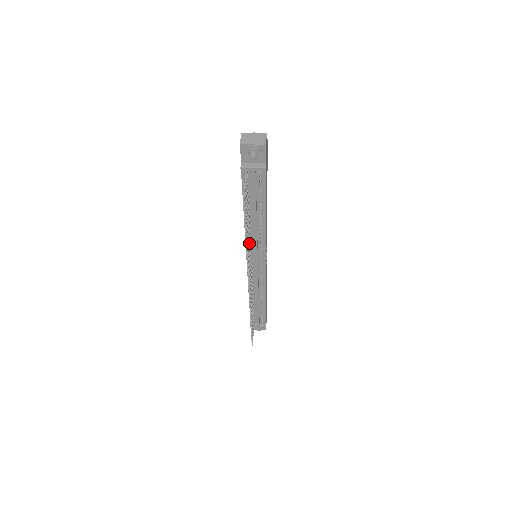
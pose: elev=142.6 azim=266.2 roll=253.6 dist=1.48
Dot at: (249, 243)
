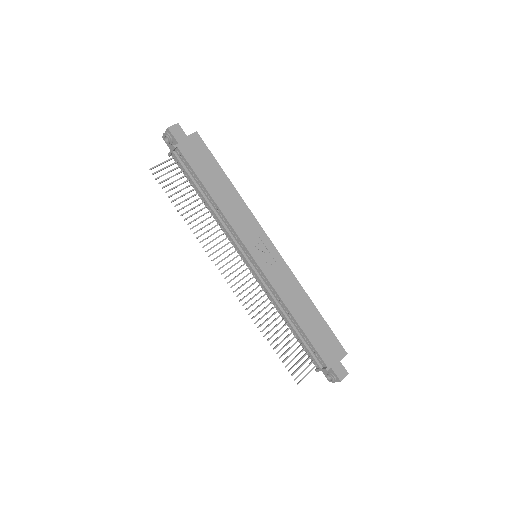
Dot at: (212, 227)
